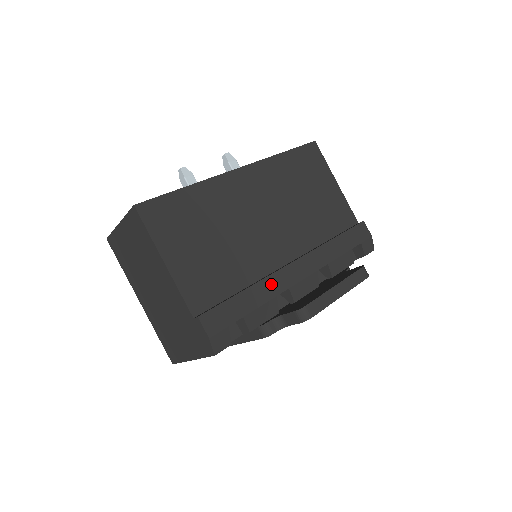
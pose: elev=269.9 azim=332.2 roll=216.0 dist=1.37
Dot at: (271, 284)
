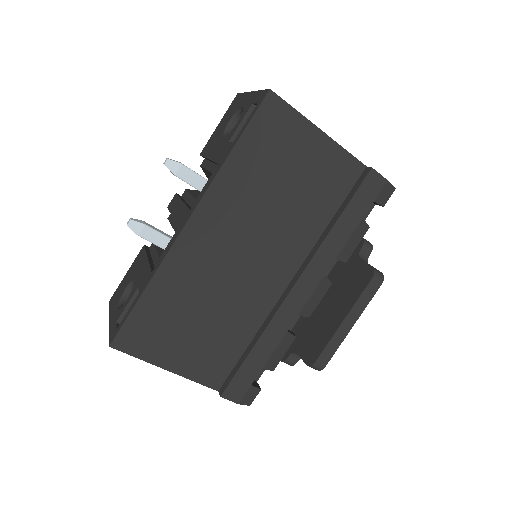
Dot at: (277, 325)
